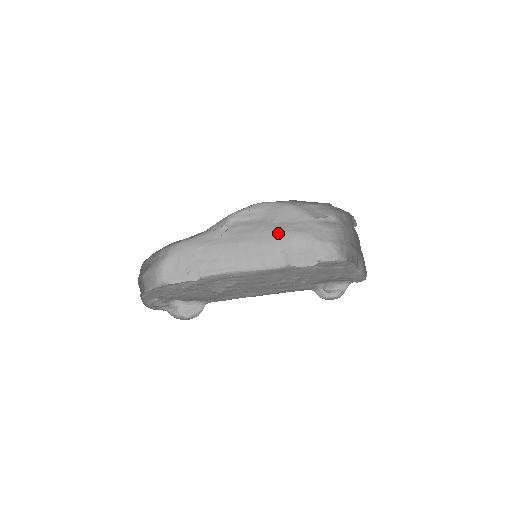
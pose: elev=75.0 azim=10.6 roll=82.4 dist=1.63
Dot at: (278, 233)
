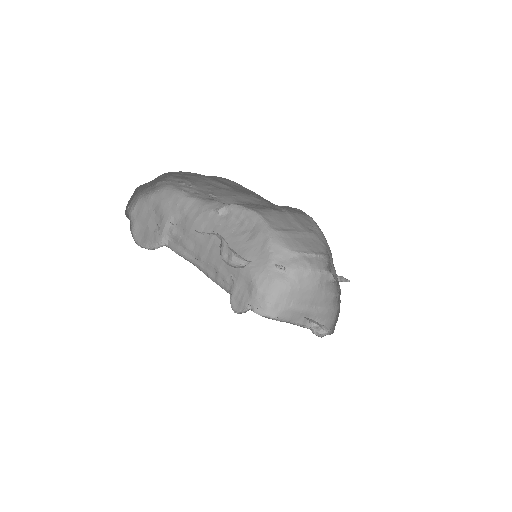
Dot at: occluded
